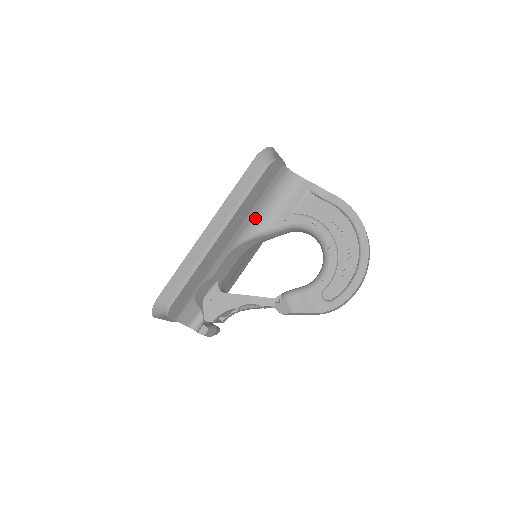
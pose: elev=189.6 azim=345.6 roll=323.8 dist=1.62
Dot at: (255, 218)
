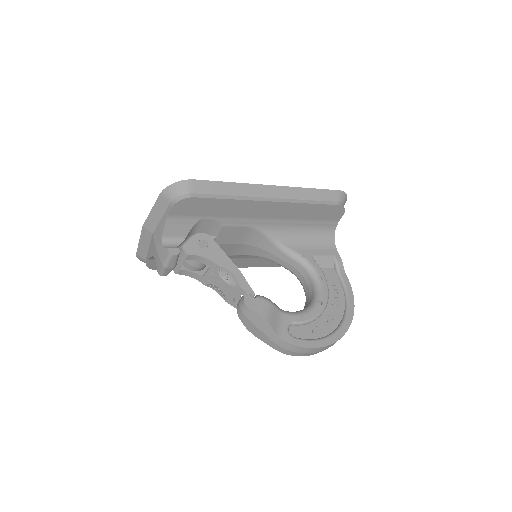
Dot at: (289, 229)
